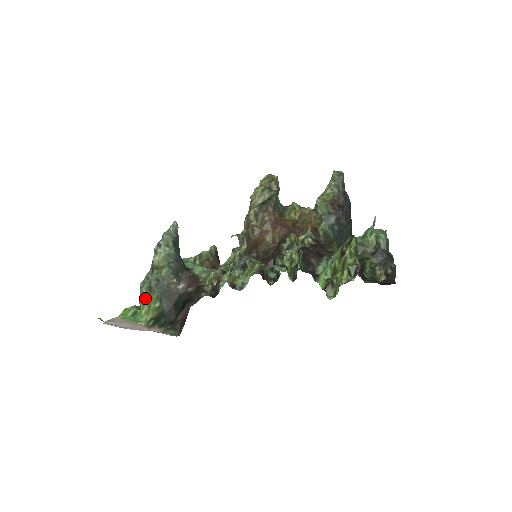
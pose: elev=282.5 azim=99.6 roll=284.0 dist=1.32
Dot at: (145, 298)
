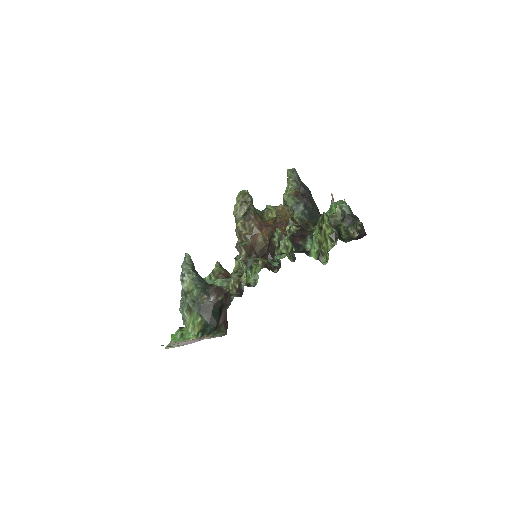
Dot at: (188, 319)
